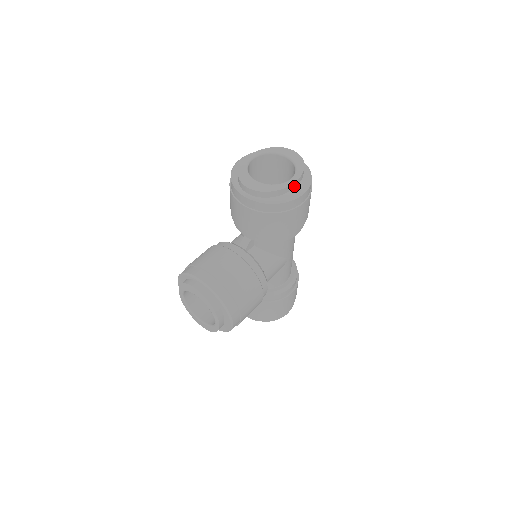
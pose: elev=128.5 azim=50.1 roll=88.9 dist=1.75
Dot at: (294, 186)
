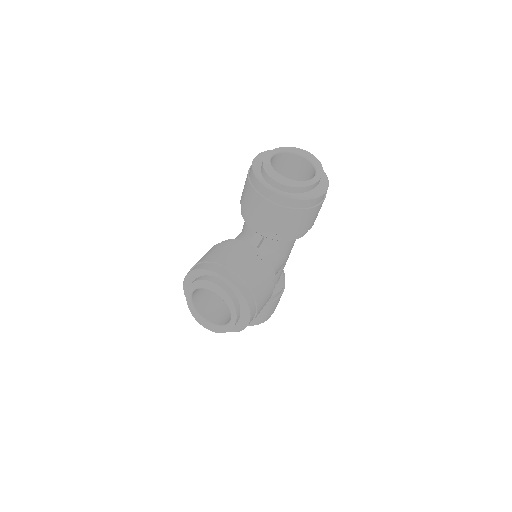
Dot at: (317, 184)
